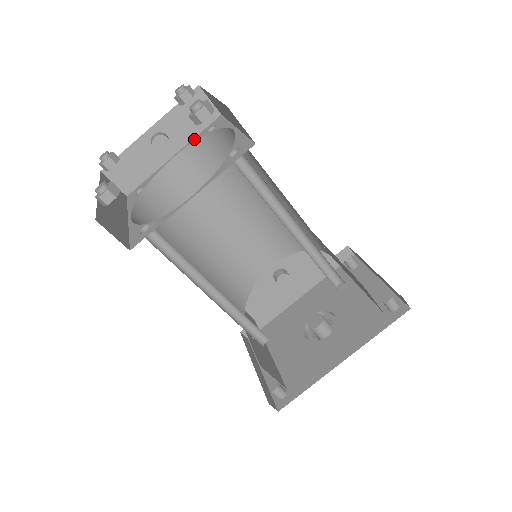
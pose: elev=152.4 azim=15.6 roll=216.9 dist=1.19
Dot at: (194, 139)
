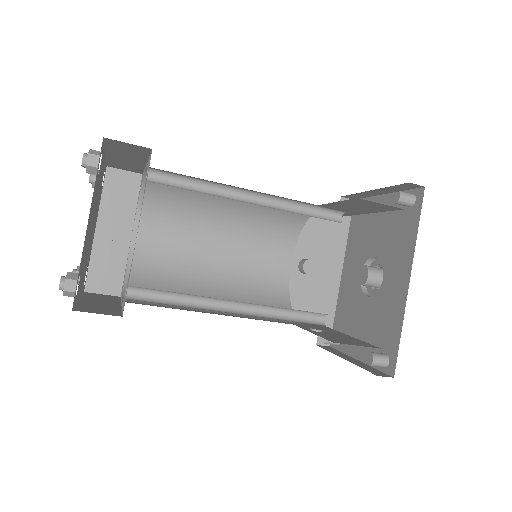
Dot at: (136, 209)
